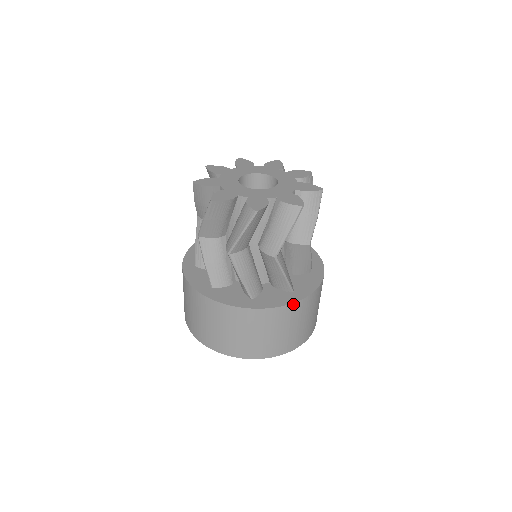
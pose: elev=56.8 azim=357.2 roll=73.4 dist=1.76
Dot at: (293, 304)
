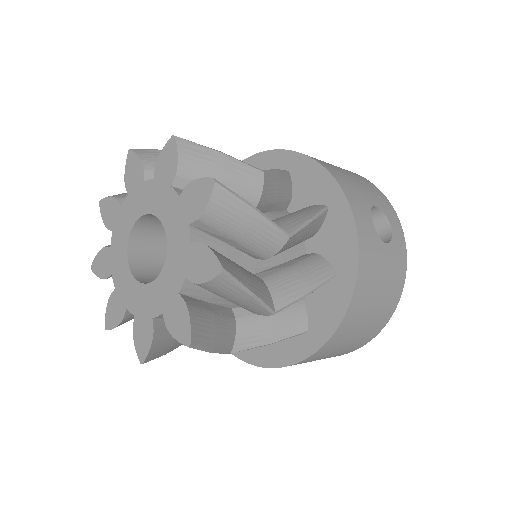
Dot at: (307, 358)
